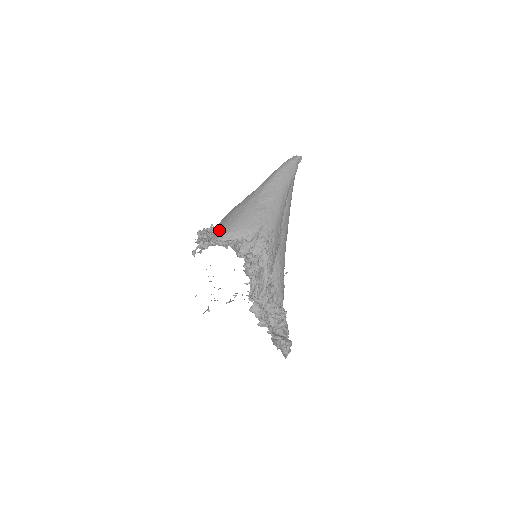
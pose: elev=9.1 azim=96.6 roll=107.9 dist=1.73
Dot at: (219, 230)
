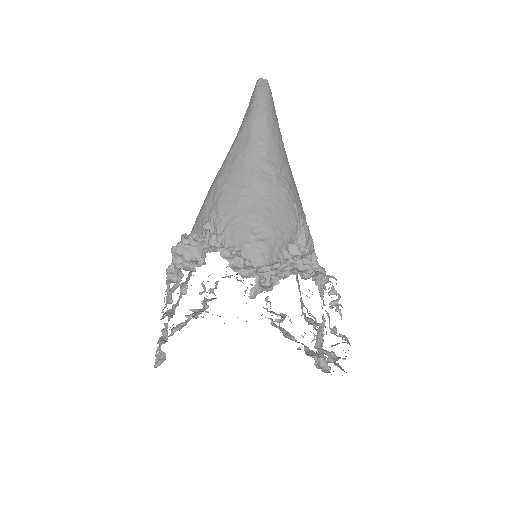
Dot at: (249, 241)
